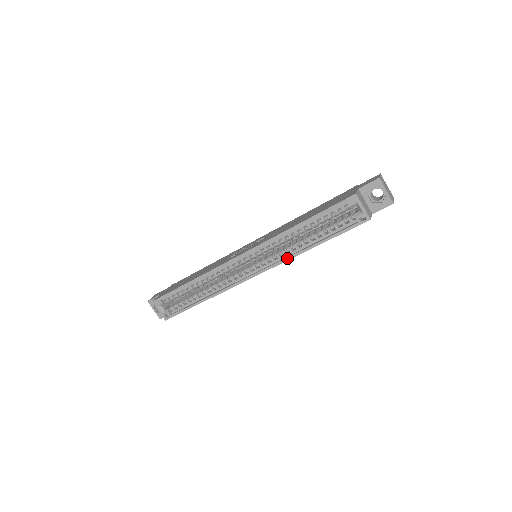
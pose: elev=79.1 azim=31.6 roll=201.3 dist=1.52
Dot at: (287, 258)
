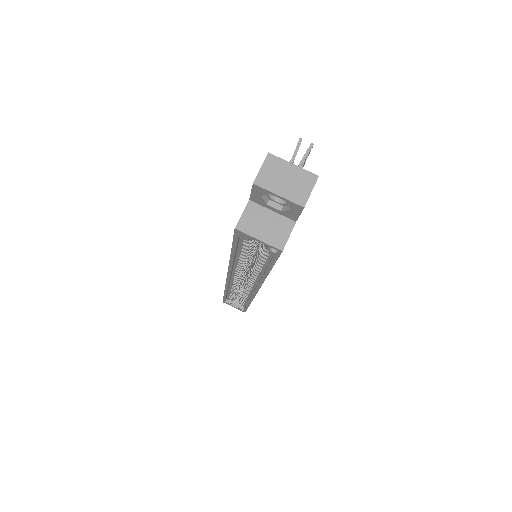
Dot at: (260, 282)
